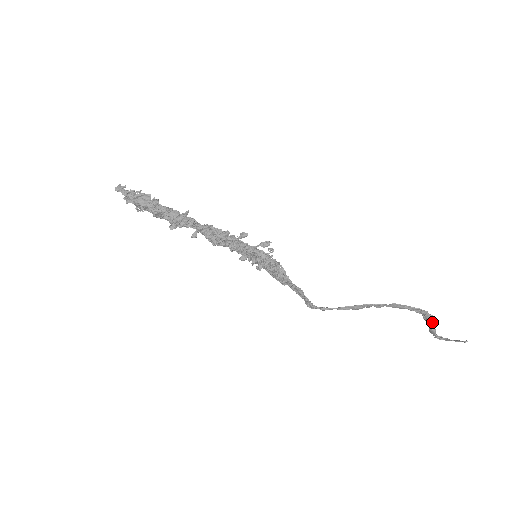
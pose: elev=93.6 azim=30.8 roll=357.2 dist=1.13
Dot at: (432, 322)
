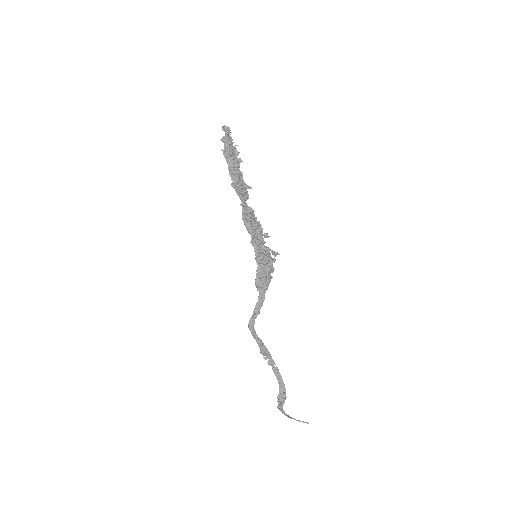
Dot at: (284, 401)
